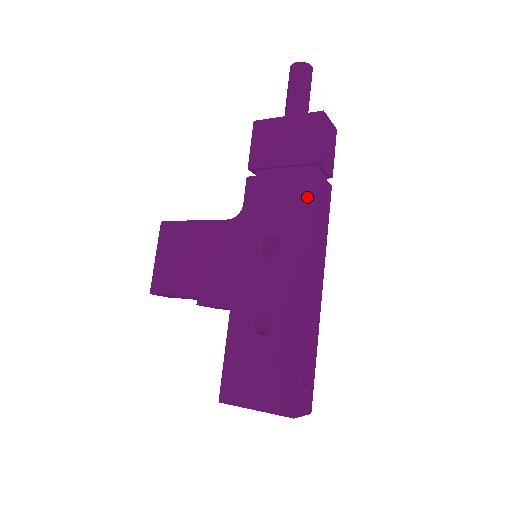
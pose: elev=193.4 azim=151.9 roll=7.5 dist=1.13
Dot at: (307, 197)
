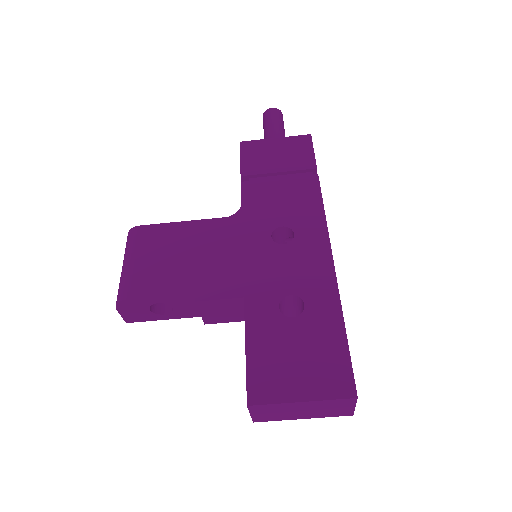
Dot at: (313, 193)
